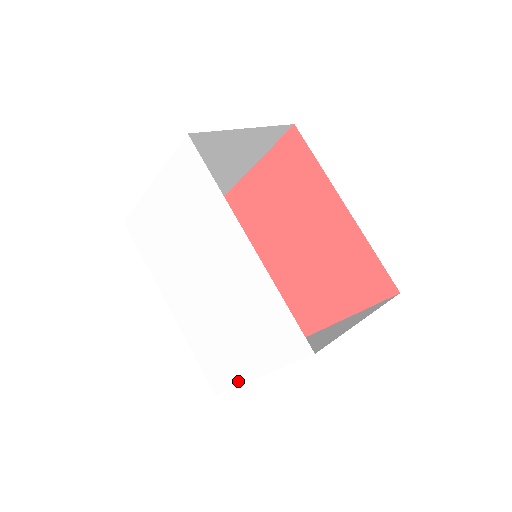
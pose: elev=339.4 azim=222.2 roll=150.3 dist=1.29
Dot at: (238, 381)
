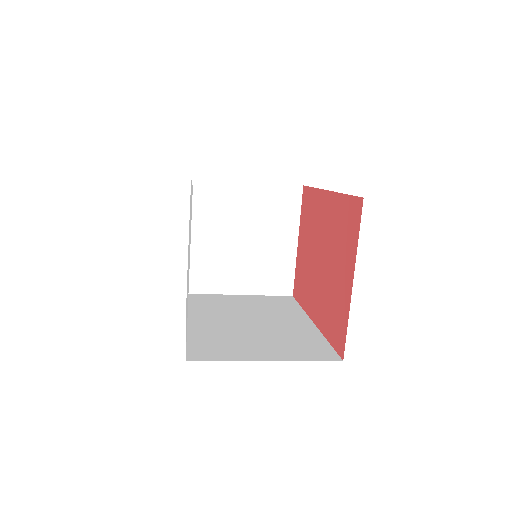
Dot at: occluded
